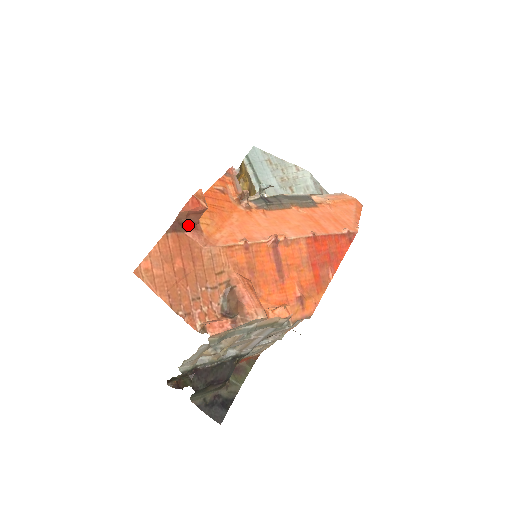
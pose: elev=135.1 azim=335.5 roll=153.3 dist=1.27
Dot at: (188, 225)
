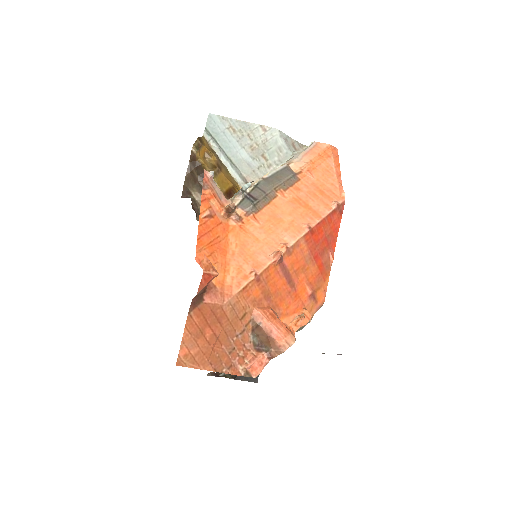
Dot at: (203, 292)
